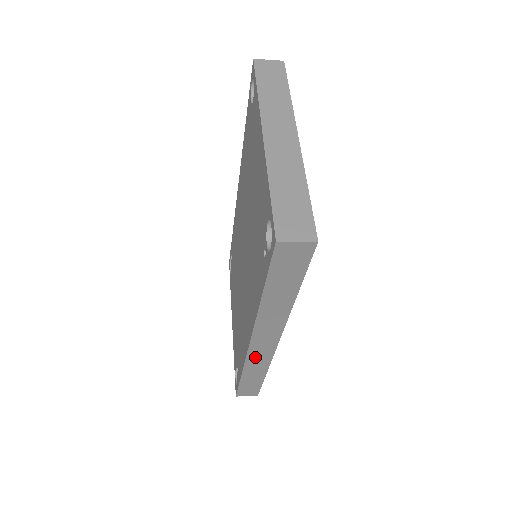
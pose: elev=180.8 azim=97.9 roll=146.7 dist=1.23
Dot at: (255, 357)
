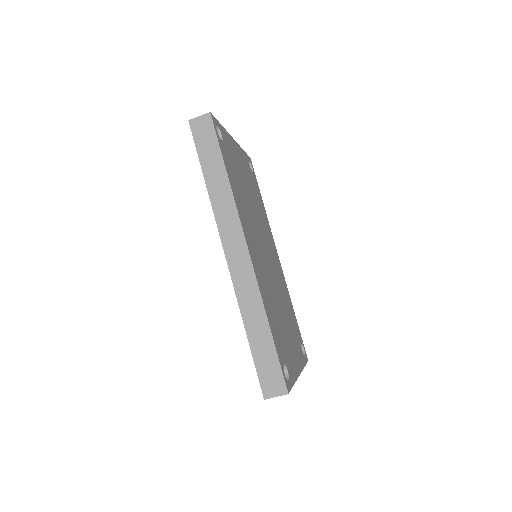
Dot at: (241, 282)
